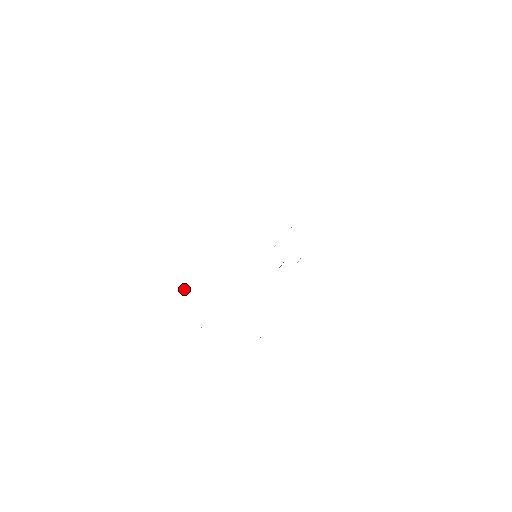
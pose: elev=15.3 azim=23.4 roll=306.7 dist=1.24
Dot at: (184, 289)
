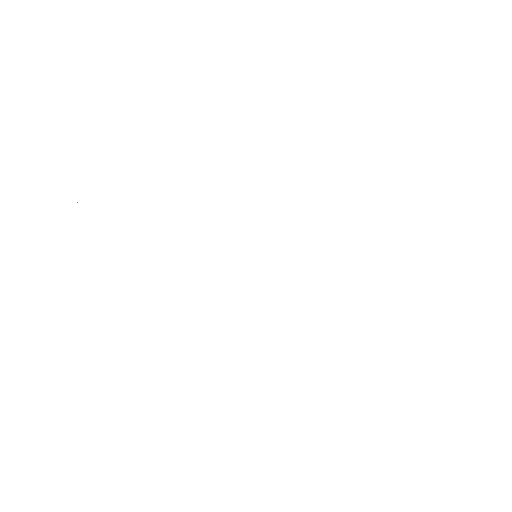
Dot at: occluded
